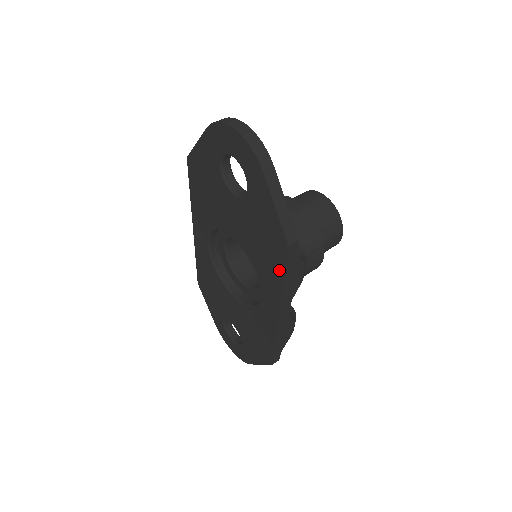
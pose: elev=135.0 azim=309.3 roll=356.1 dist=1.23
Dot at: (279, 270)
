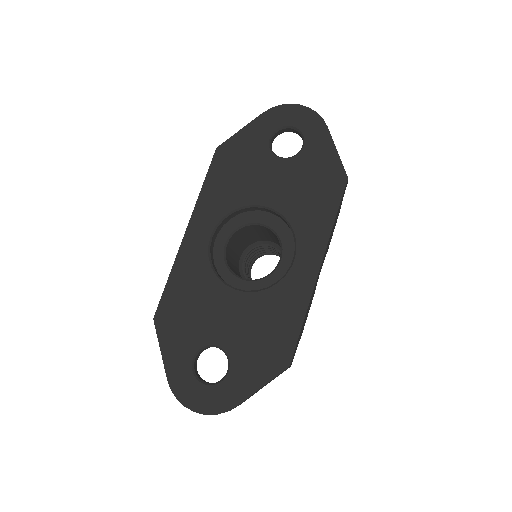
Dot at: (331, 208)
